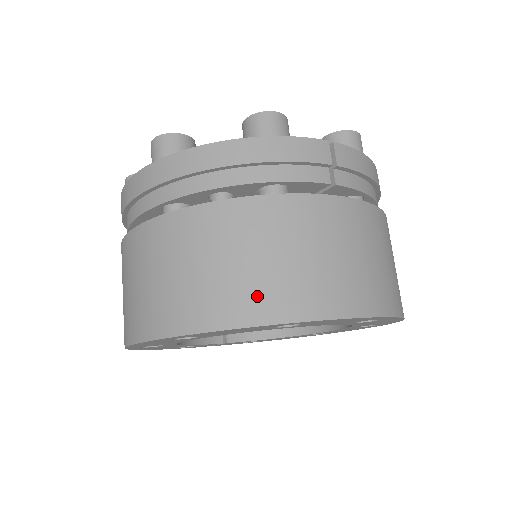
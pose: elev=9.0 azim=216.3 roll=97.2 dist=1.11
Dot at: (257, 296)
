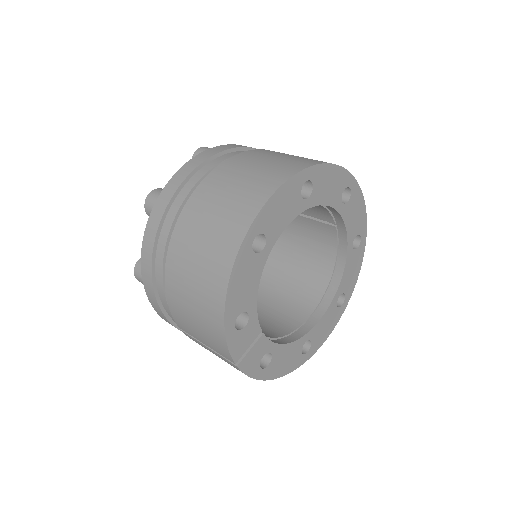
Dot at: occluded
